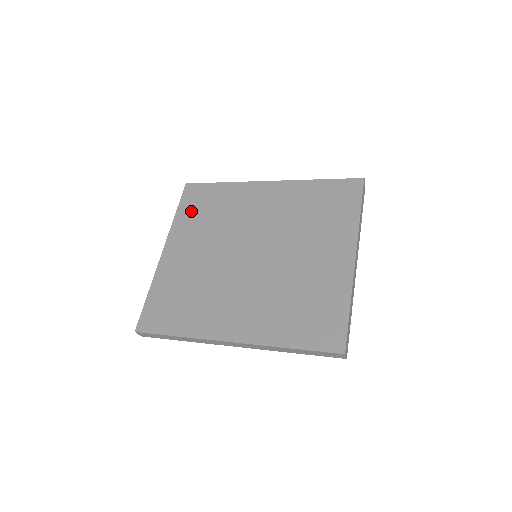
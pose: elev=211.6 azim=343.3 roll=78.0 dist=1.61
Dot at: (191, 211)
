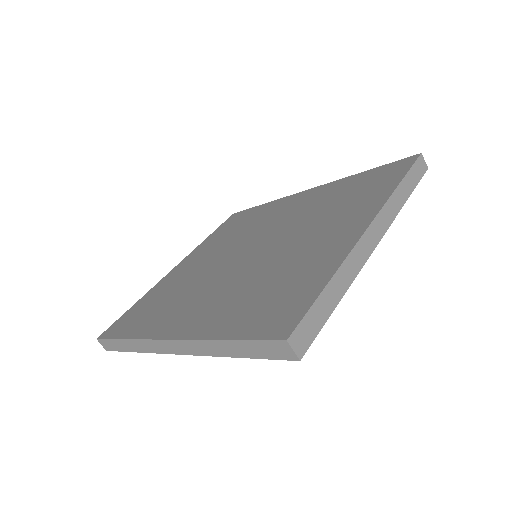
Dot at: (221, 232)
